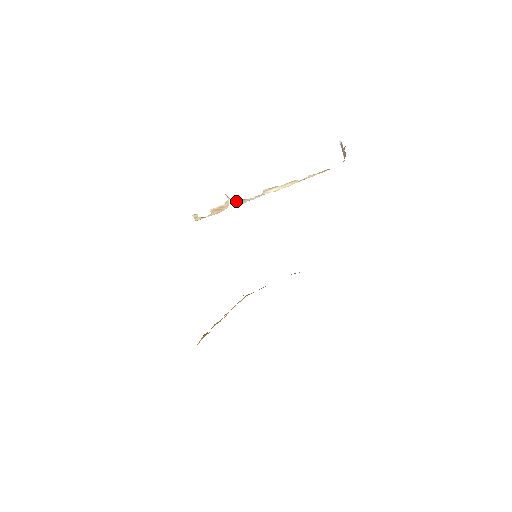
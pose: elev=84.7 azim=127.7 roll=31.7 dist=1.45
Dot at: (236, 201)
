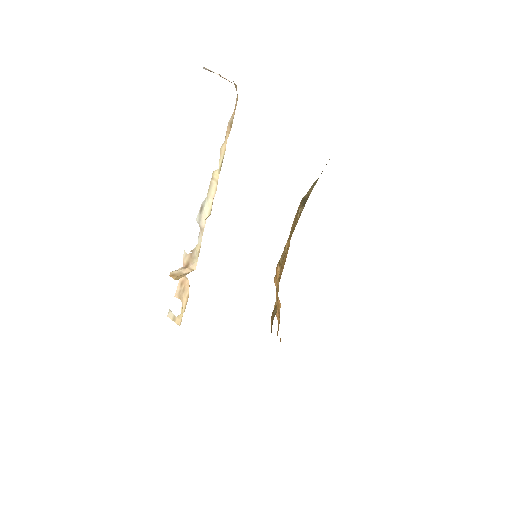
Dot at: (186, 263)
